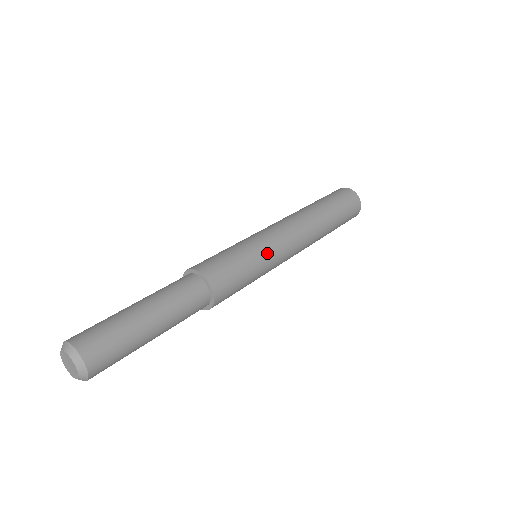
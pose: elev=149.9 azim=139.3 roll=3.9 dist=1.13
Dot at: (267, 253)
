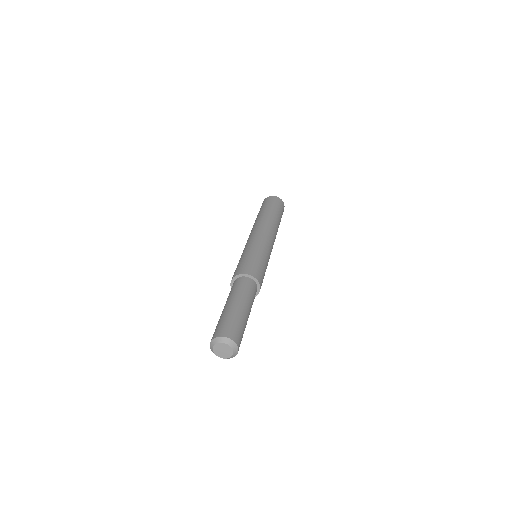
Dot at: (258, 246)
